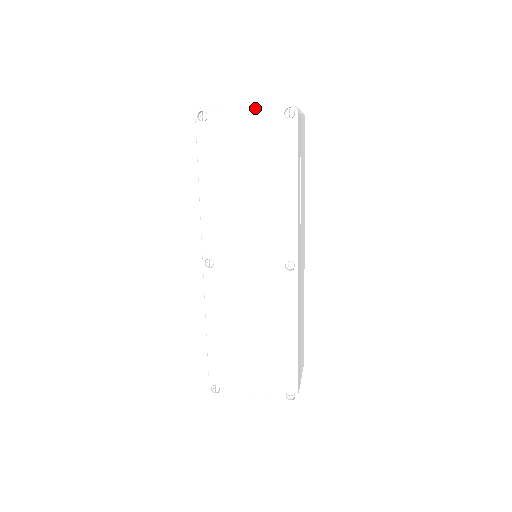
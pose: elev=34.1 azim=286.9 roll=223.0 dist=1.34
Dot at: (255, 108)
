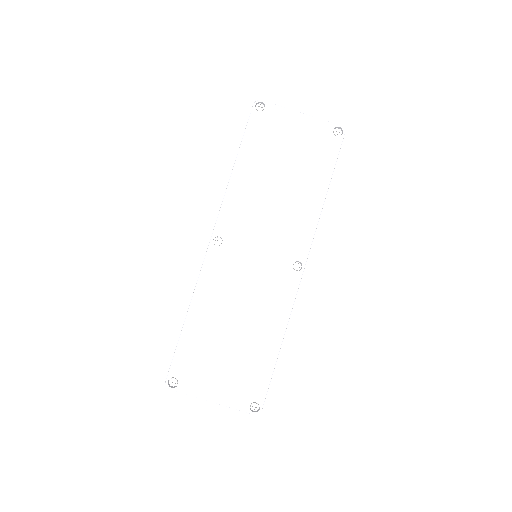
Dot at: (310, 117)
